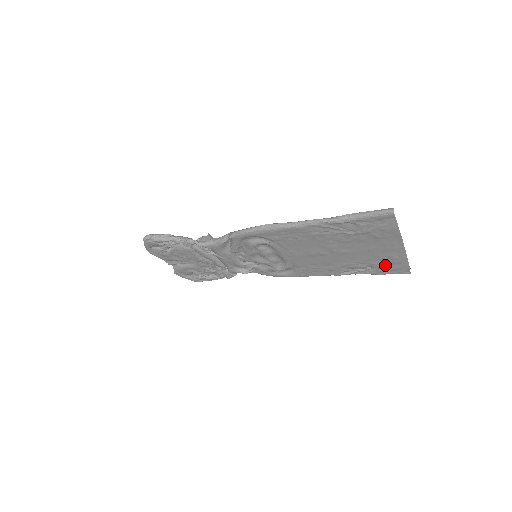
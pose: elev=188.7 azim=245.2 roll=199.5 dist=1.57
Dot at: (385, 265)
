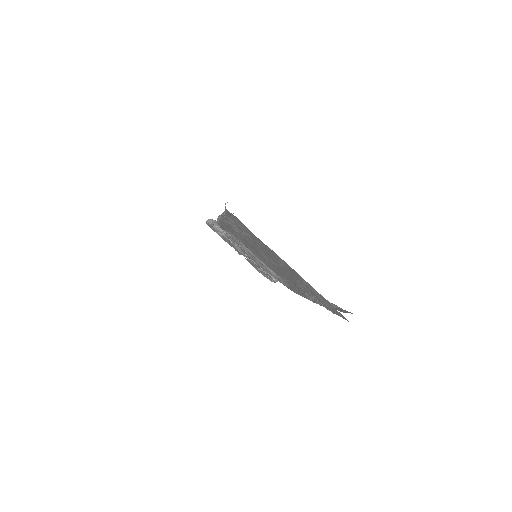
Dot at: occluded
